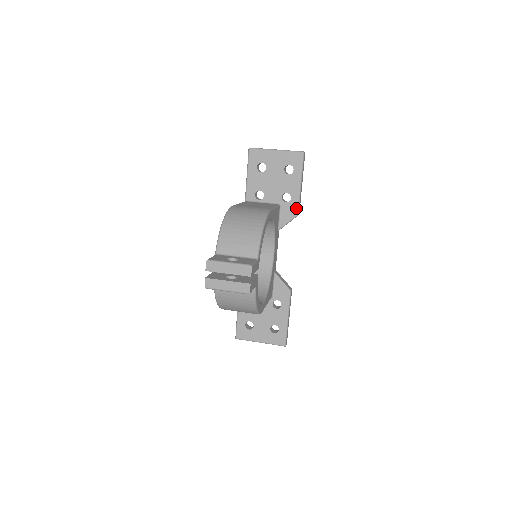
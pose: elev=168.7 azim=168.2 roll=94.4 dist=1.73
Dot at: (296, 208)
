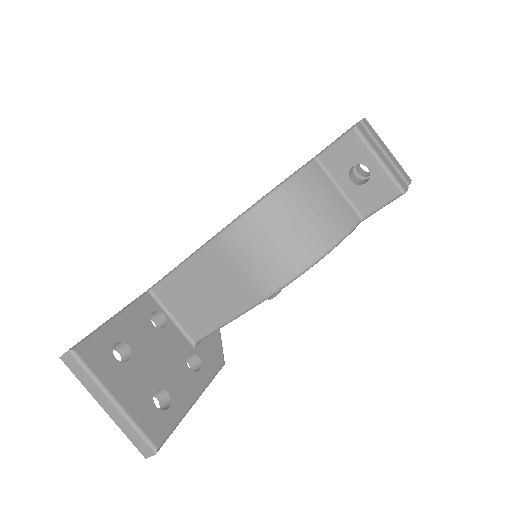
Dot at: occluded
